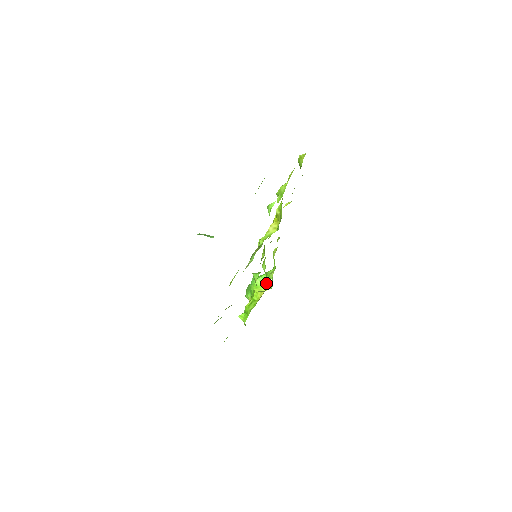
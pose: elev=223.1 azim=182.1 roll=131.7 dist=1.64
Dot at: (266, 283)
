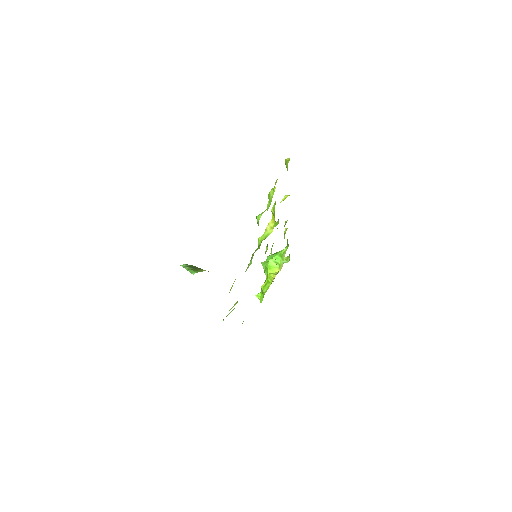
Dot at: (279, 263)
